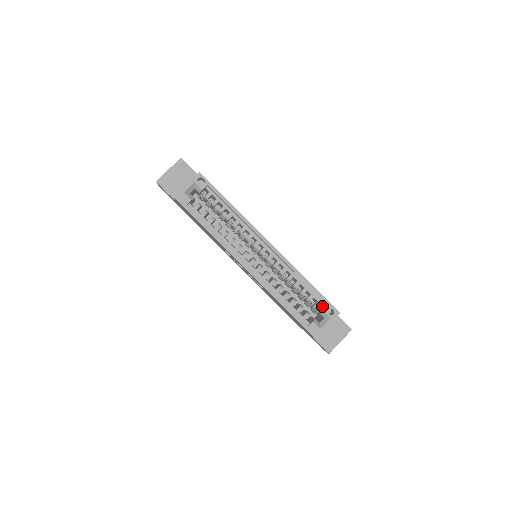
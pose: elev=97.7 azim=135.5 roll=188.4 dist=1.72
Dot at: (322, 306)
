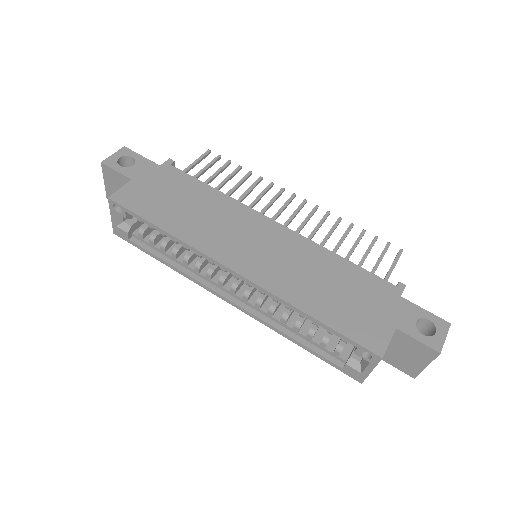
Dot at: occluded
